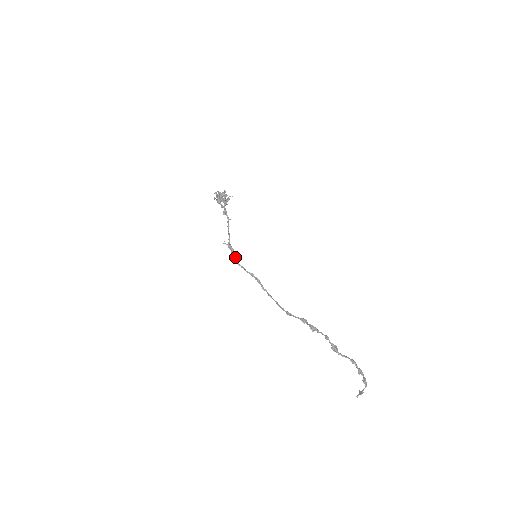
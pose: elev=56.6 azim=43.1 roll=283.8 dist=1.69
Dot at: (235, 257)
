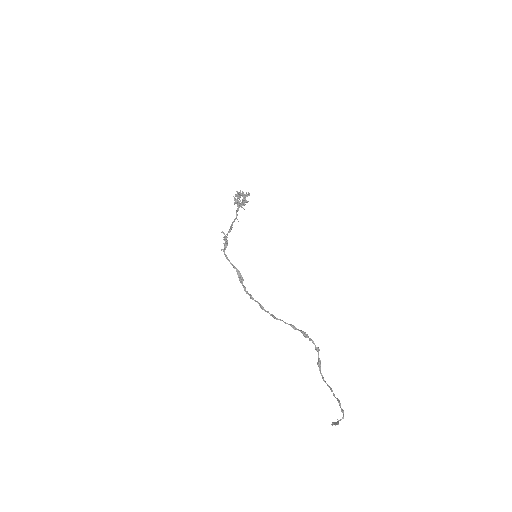
Dot at: occluded
